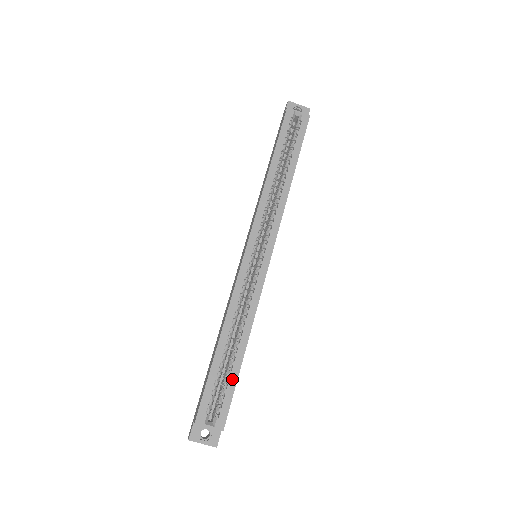
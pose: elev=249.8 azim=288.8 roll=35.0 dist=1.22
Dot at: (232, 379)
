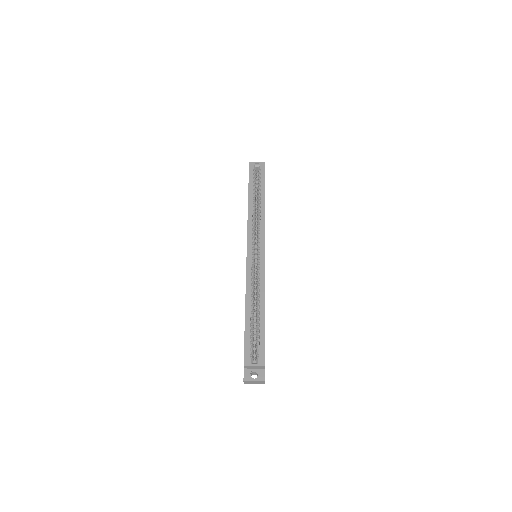
Dot at: (261, 331)
